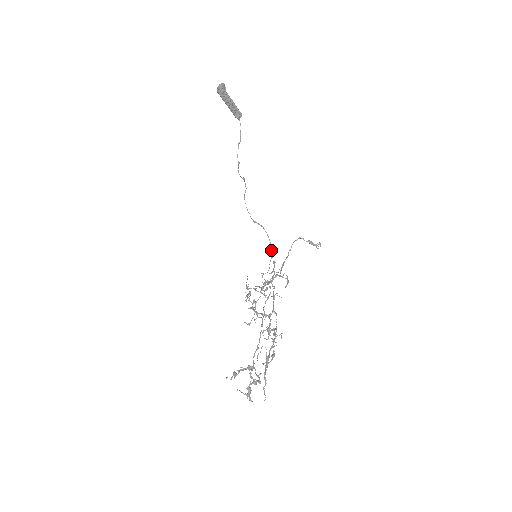
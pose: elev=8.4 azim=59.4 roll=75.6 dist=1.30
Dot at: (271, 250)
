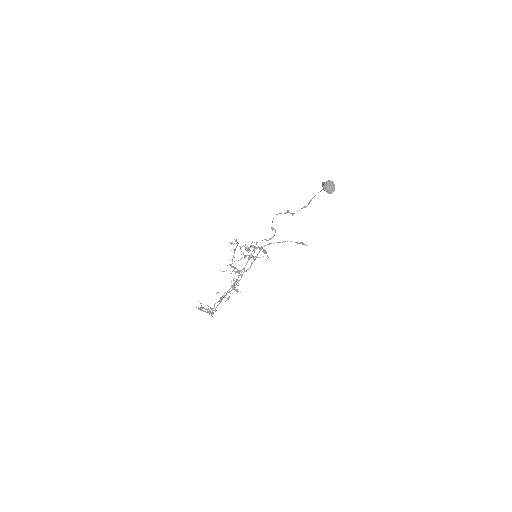
Dot at: (270, 239)
